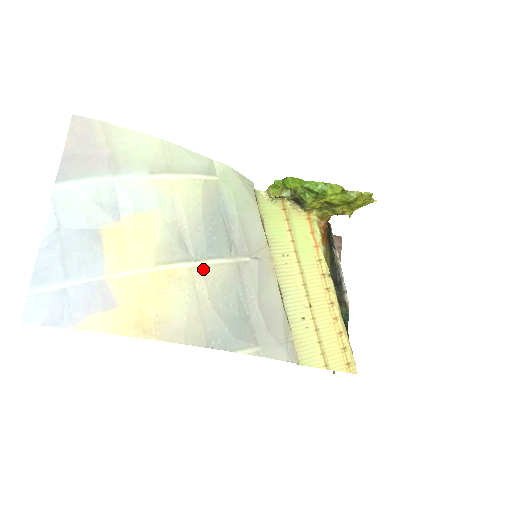
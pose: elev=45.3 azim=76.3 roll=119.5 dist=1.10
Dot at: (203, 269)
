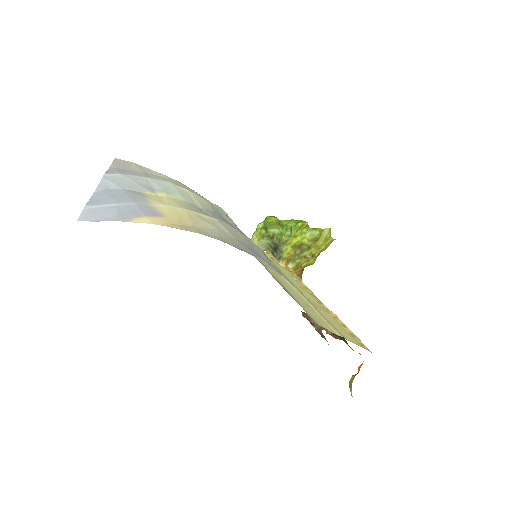
Dot at: (222, 224)
